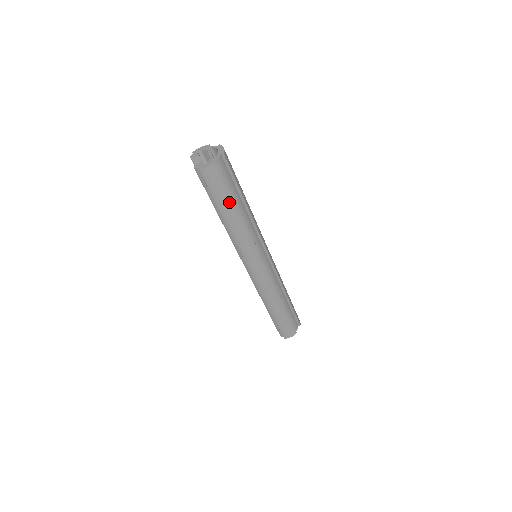
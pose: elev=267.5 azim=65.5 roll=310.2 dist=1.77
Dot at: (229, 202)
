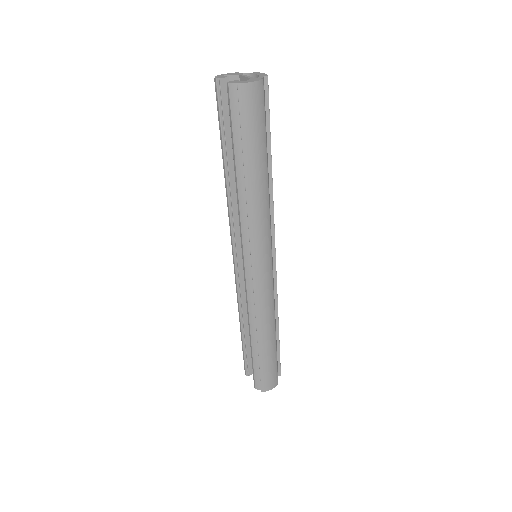
Dot at: (260, 150)
